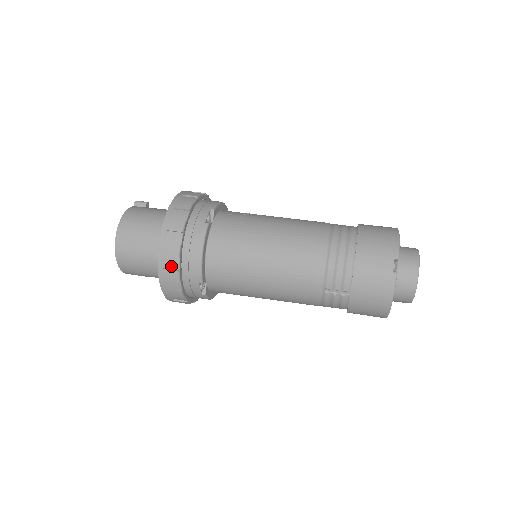
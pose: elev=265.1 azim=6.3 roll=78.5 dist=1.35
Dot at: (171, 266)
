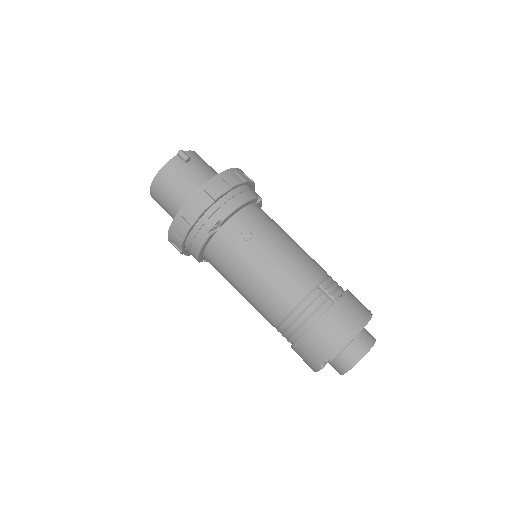
Dot at: (176, 245)
